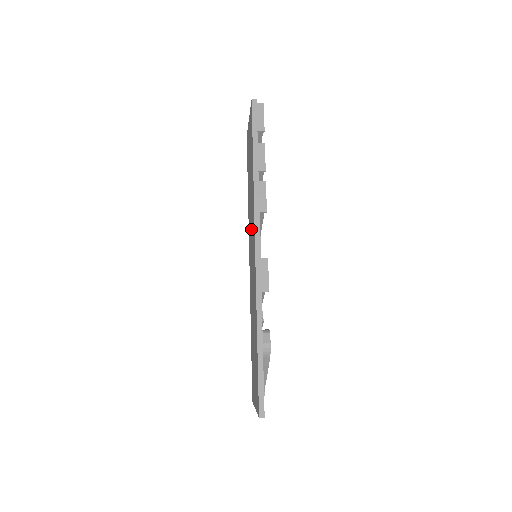
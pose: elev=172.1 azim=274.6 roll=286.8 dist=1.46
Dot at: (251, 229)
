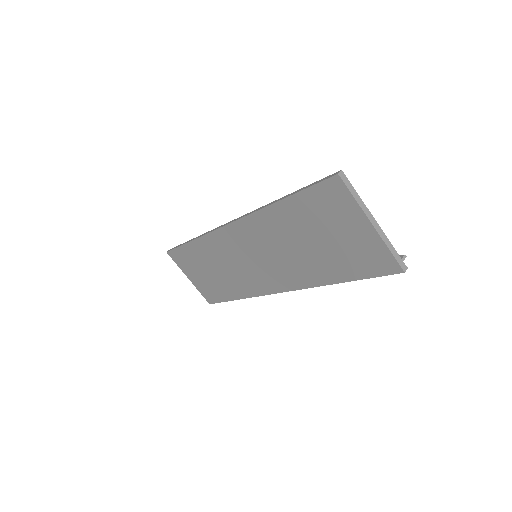
Dot at: (271, 256)
